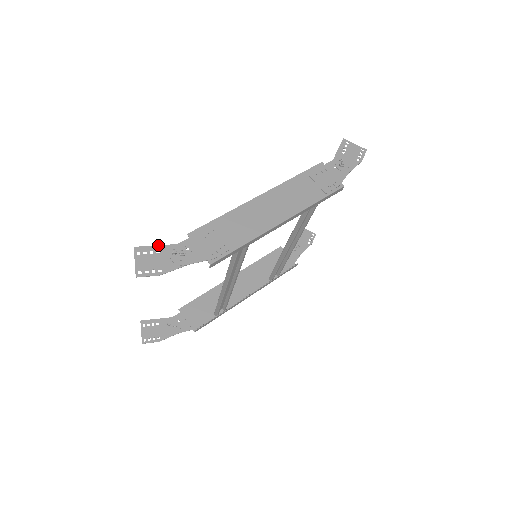
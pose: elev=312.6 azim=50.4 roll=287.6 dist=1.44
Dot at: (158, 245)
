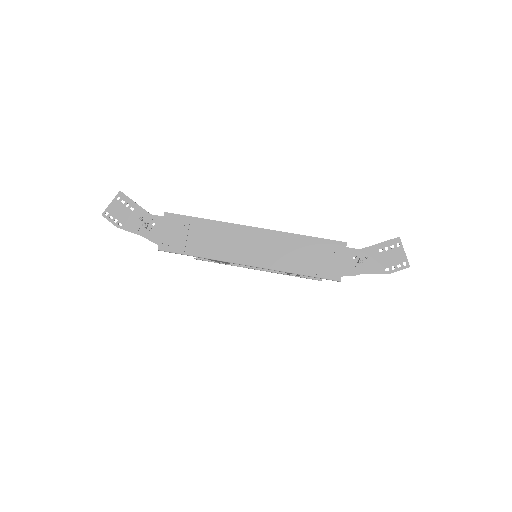
Dot at: occluded
